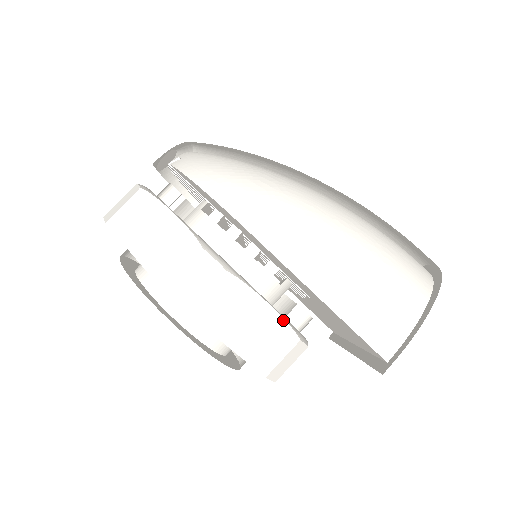
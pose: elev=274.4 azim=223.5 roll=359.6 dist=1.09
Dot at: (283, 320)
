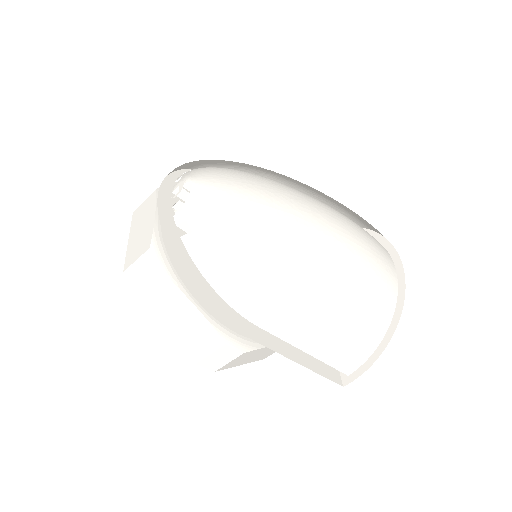
Dot at: occluded
